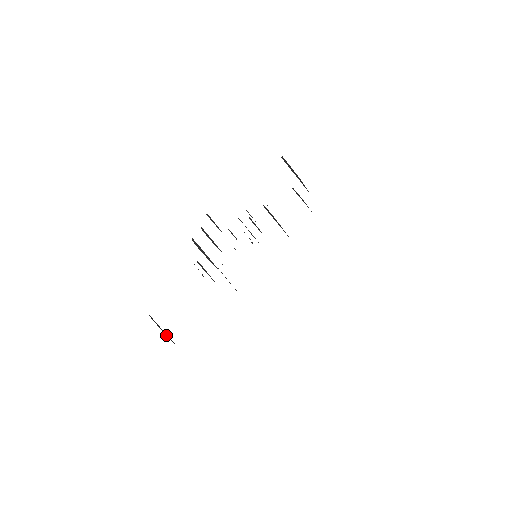
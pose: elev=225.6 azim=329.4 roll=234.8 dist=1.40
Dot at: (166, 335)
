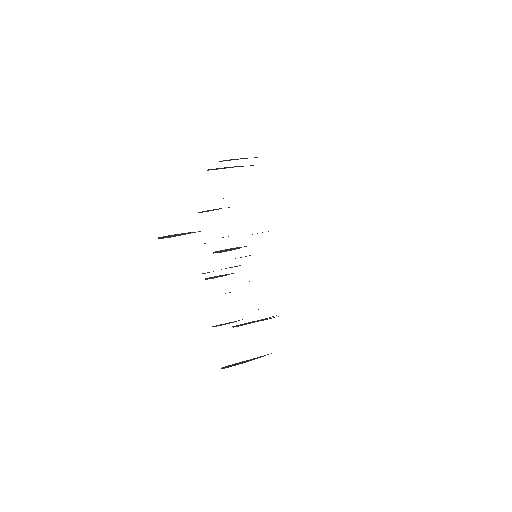
Dot at: occluded
